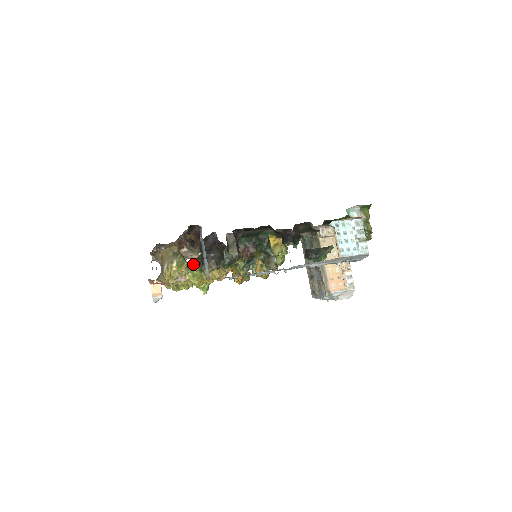
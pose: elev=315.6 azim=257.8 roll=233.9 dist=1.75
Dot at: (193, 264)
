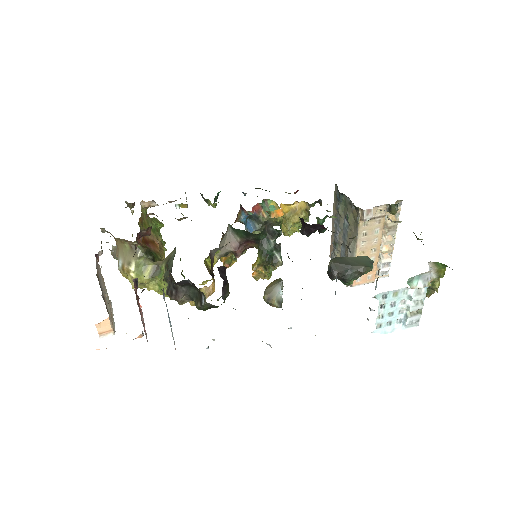
Dot at: (160, 272)
